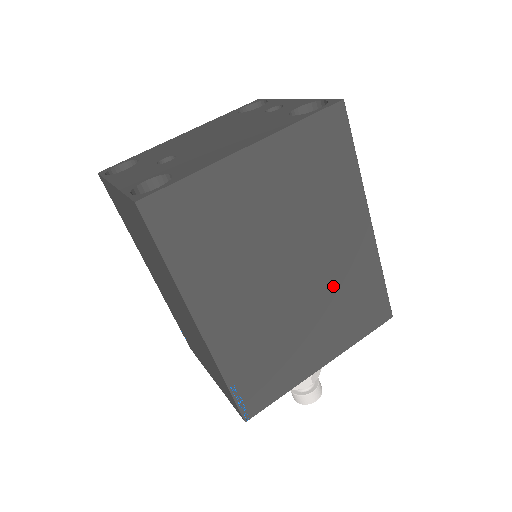
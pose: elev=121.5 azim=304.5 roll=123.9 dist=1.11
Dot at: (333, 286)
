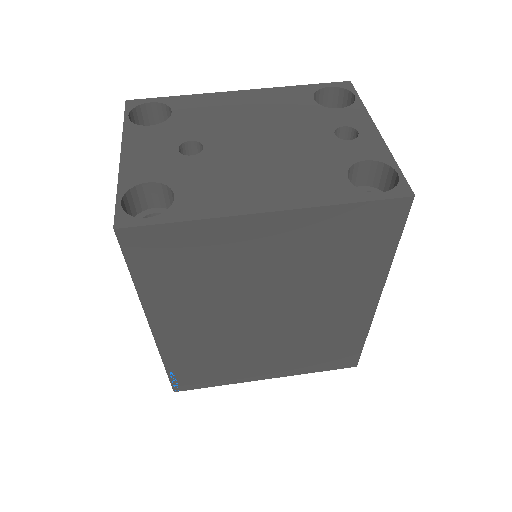
Dot at: (307, 334)
